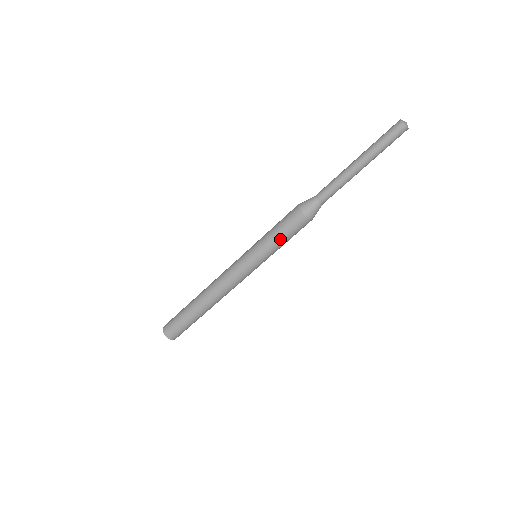
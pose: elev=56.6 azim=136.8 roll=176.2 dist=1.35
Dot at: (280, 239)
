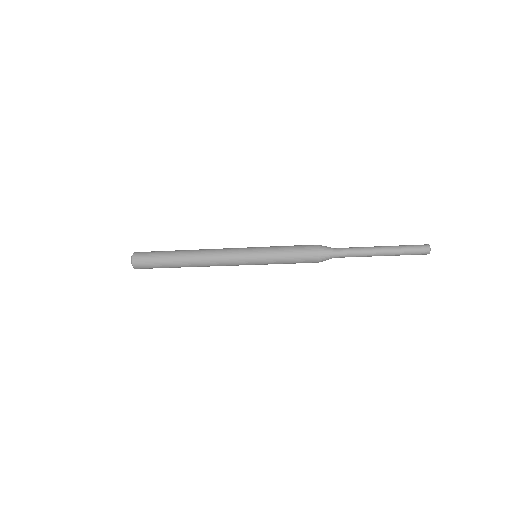
Dot at: occluded
